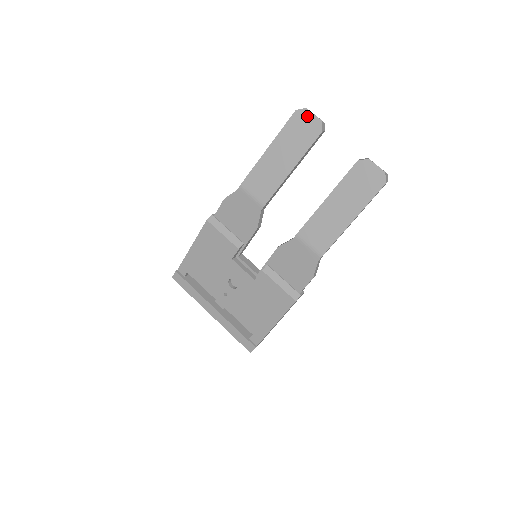
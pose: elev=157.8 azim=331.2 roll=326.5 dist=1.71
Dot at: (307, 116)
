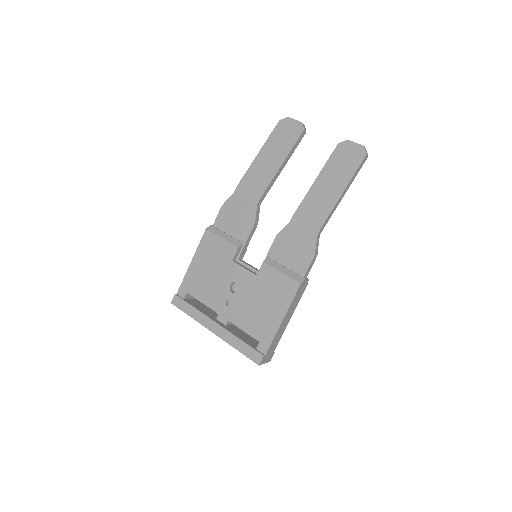
Dot at: (289, 122)
